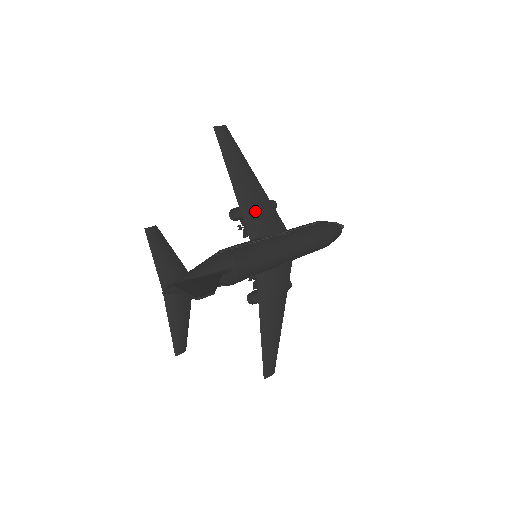
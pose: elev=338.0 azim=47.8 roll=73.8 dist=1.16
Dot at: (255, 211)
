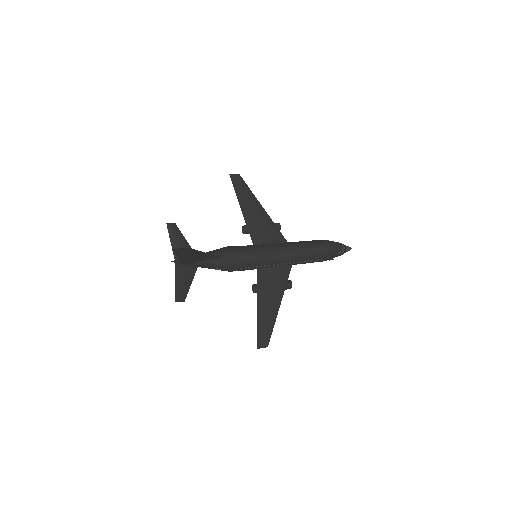
Dot at: (258, 226)
